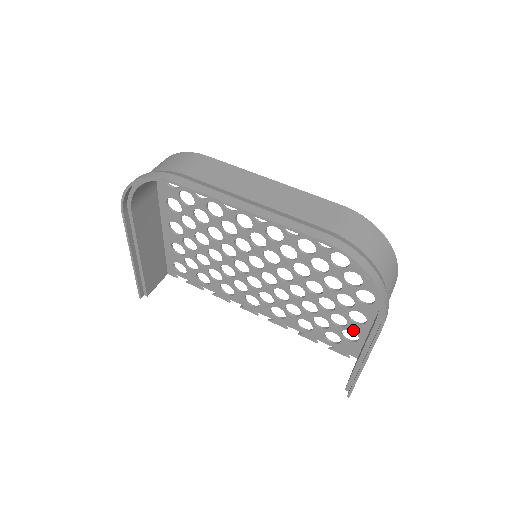
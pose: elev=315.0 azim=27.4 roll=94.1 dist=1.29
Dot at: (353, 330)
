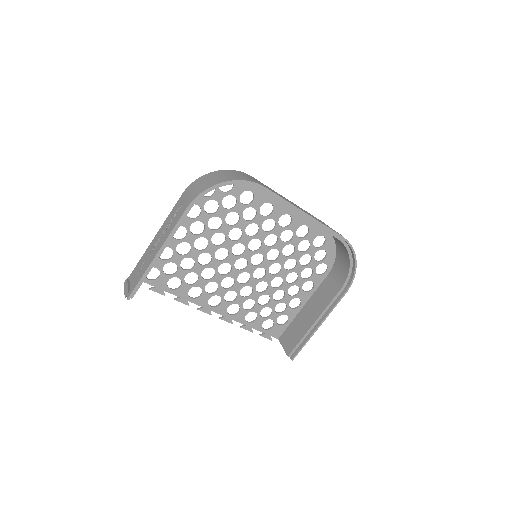
Dot at: (287, 314)
